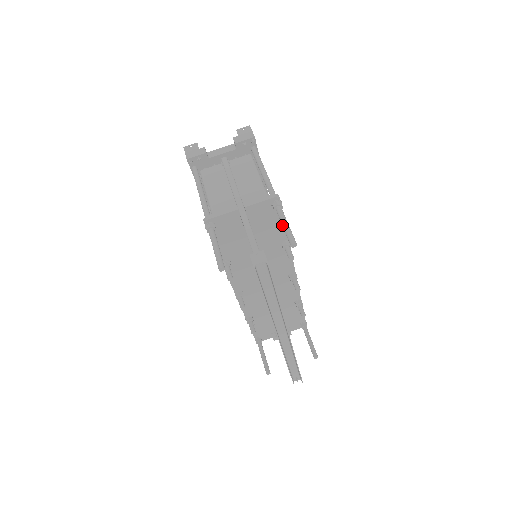
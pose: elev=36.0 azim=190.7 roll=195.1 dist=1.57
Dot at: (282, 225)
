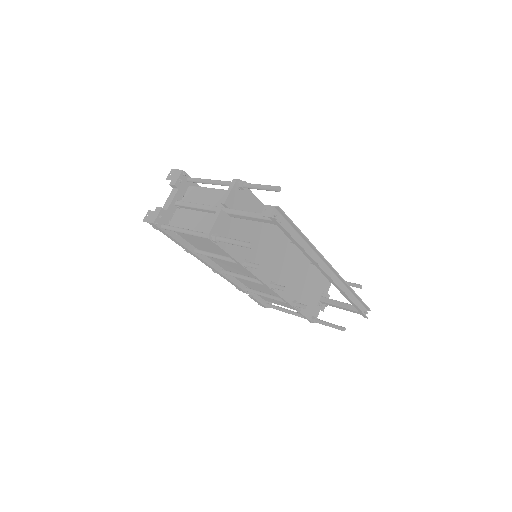
Dot at: (258, 189)
